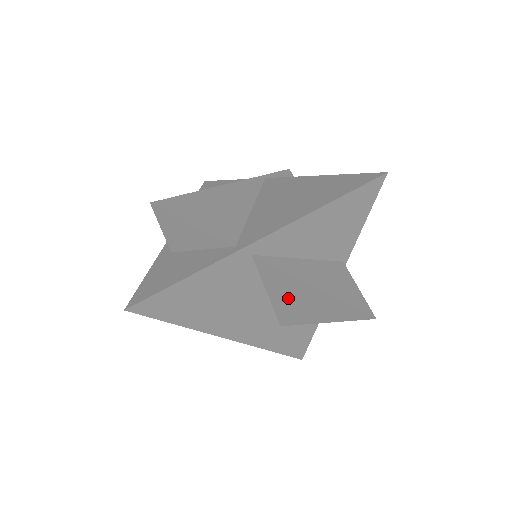
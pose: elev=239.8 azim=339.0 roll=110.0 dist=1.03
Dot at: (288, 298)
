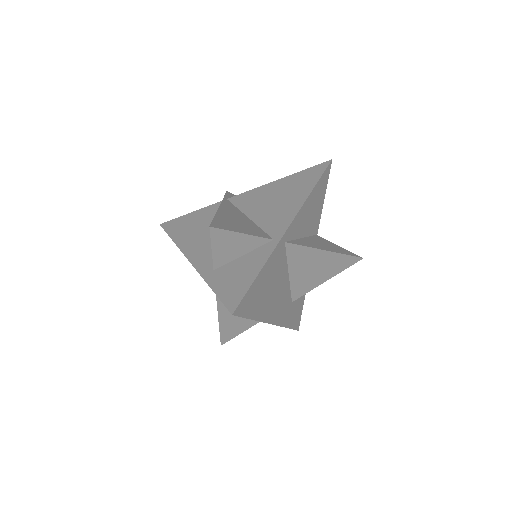
Dot at: (304, 270)
